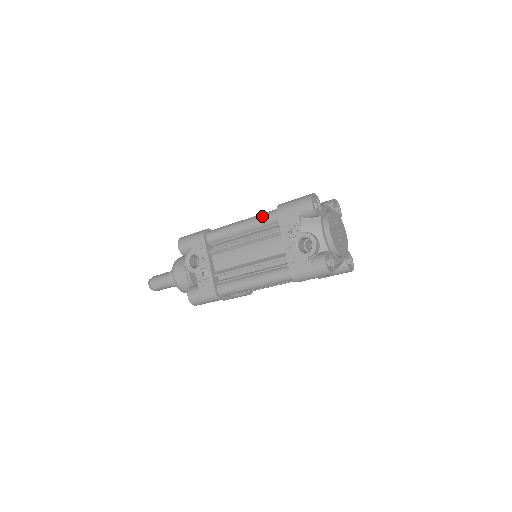
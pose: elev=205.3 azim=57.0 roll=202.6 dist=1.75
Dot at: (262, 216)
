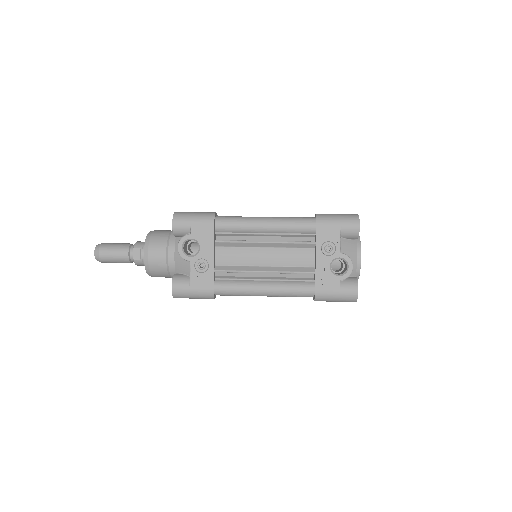
Dot at: (295, 221)
